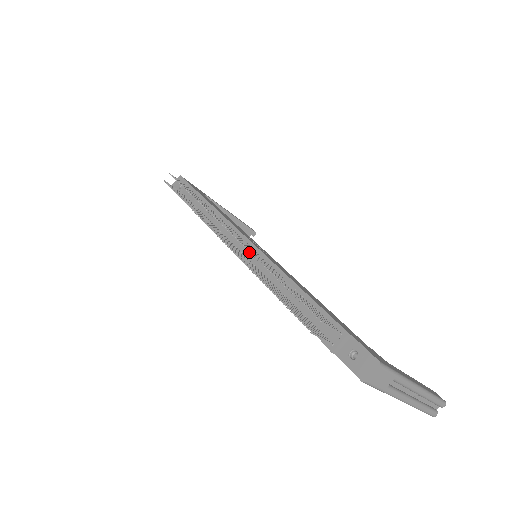
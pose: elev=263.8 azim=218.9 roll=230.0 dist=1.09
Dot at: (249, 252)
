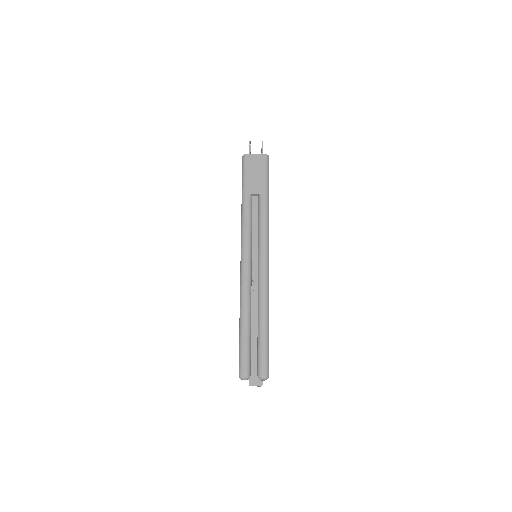
Dot at: occluded
